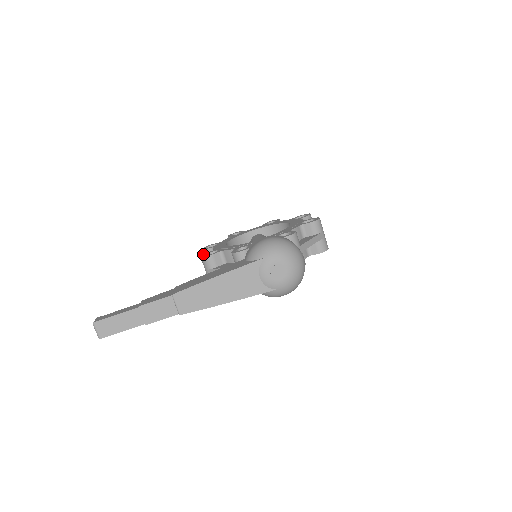
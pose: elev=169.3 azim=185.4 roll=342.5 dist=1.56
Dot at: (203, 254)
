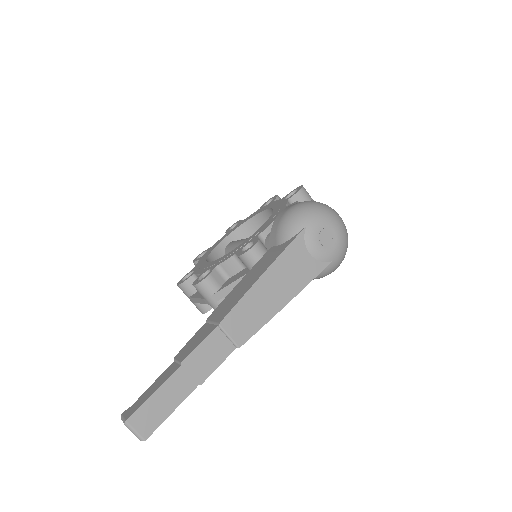
Dot at: (193, 282)
